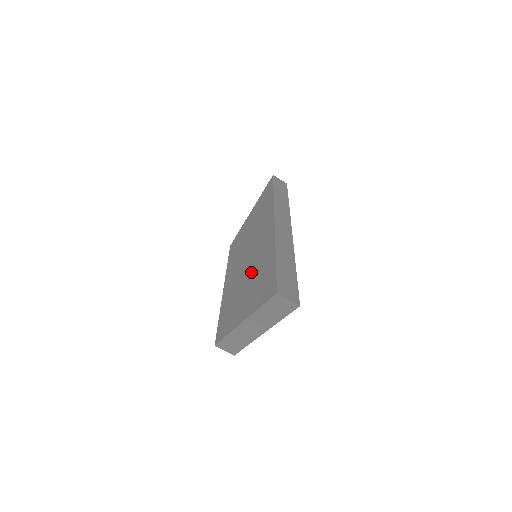
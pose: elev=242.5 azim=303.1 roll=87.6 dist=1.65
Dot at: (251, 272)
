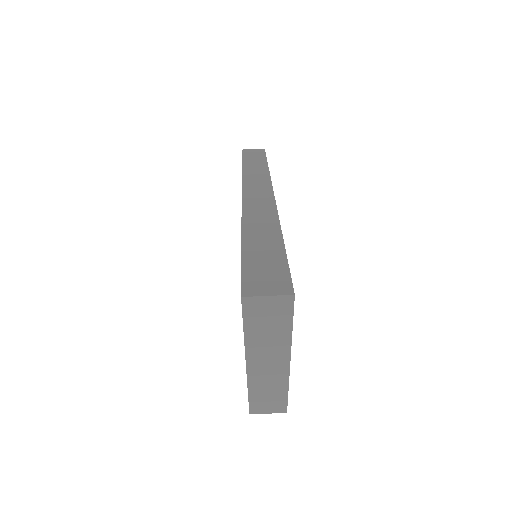
Dot at: occluded
